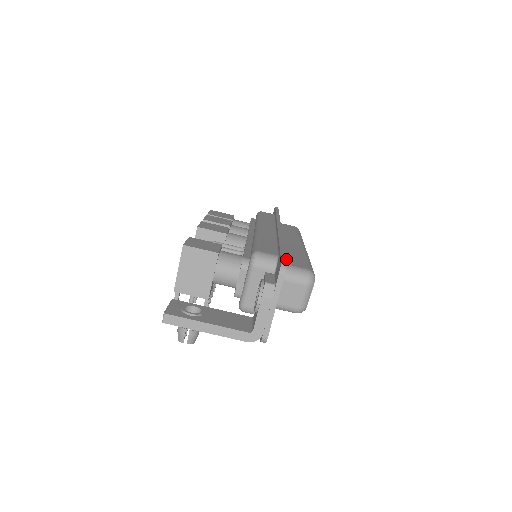
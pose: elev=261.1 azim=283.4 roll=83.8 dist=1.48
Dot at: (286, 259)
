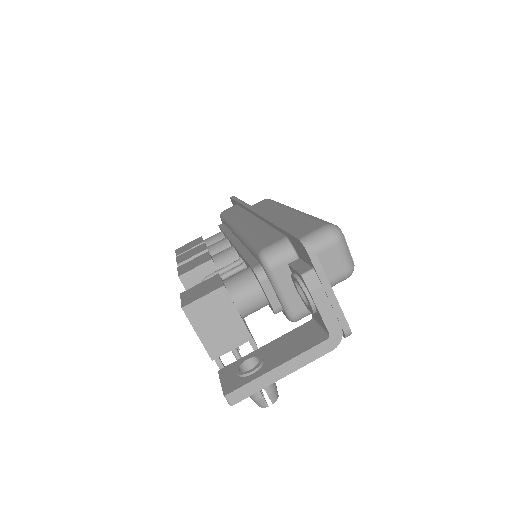
Dot at: occluded
